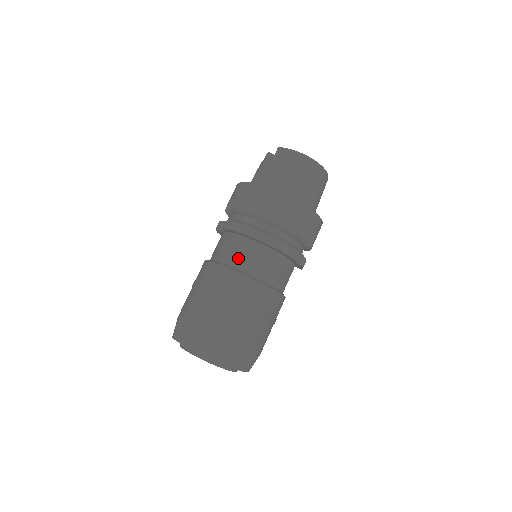
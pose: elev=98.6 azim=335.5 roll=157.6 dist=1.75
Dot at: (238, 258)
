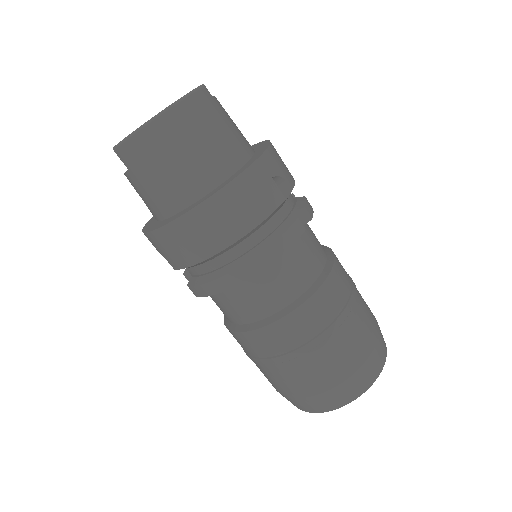
Dot at: (247, 310)
